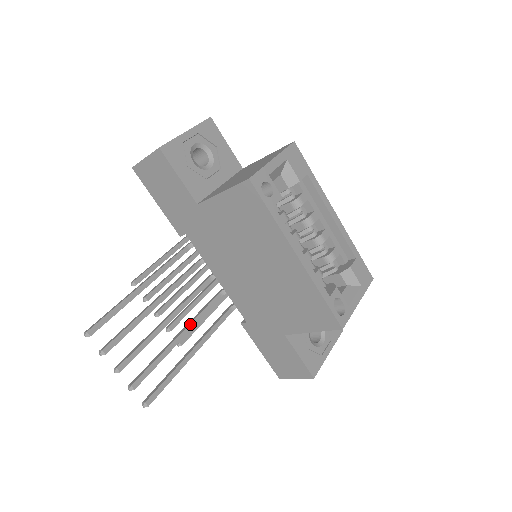
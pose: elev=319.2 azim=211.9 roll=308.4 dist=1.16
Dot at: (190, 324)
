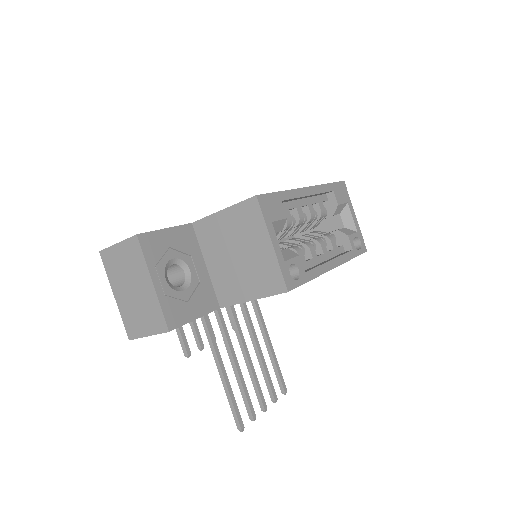
Dot at: (252, 330)
